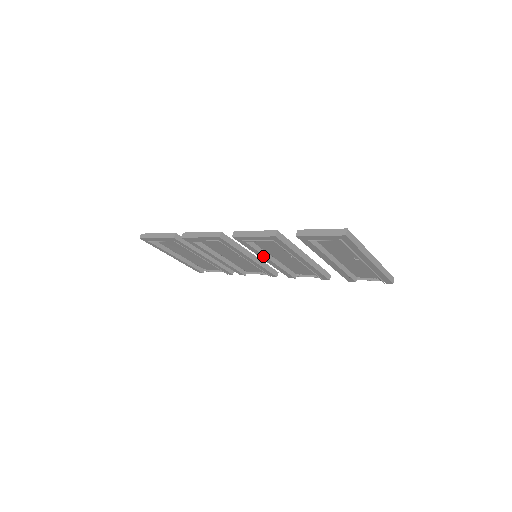
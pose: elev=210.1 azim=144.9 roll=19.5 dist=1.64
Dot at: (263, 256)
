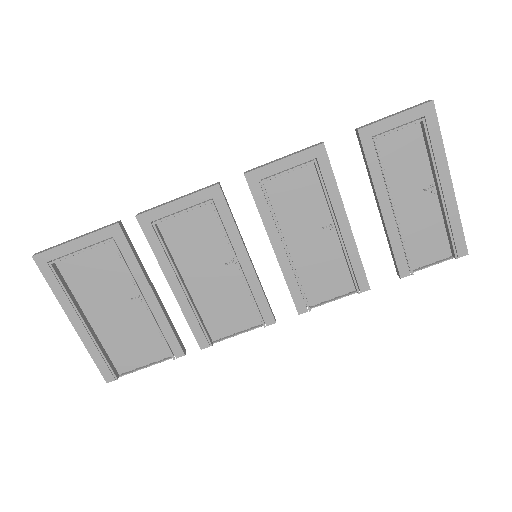
Dot at: (277, 235)
